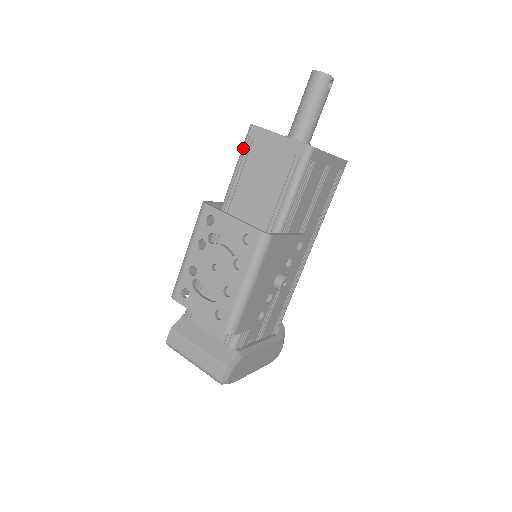
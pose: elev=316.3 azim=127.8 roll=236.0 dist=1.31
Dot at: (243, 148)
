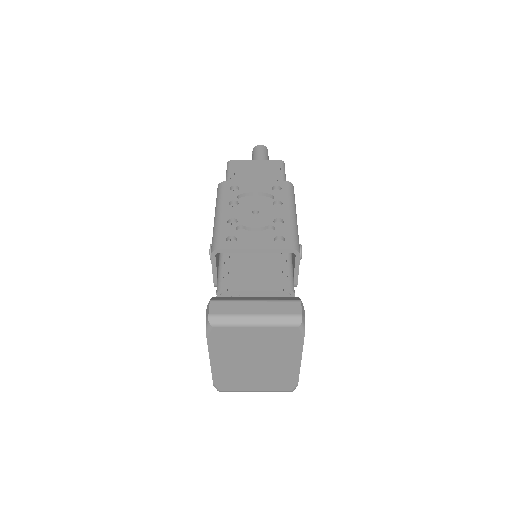
Dot at: (229, 171)
